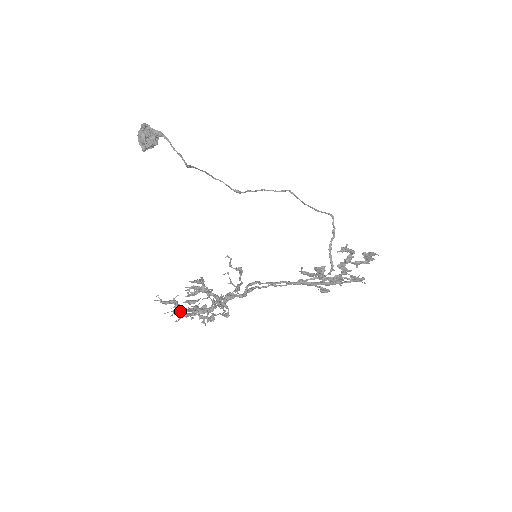
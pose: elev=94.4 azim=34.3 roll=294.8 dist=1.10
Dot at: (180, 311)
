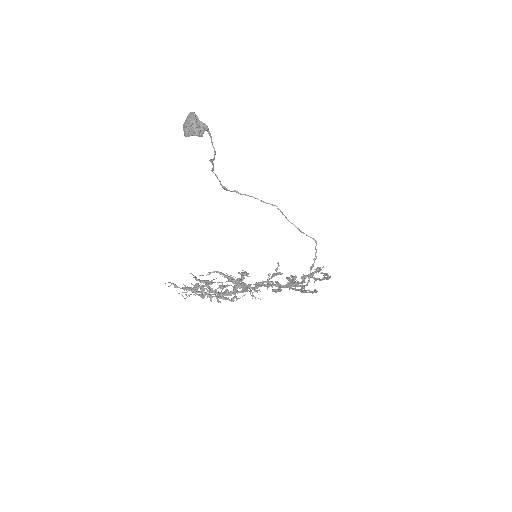
Dot at: (187, 286)
